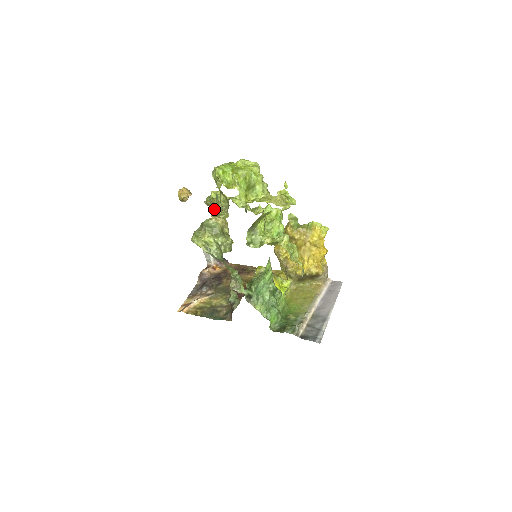
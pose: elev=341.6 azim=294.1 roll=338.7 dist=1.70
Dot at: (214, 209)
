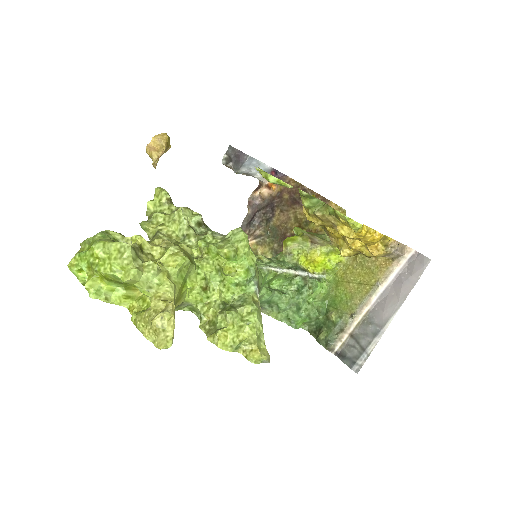
Dot at: occluded
